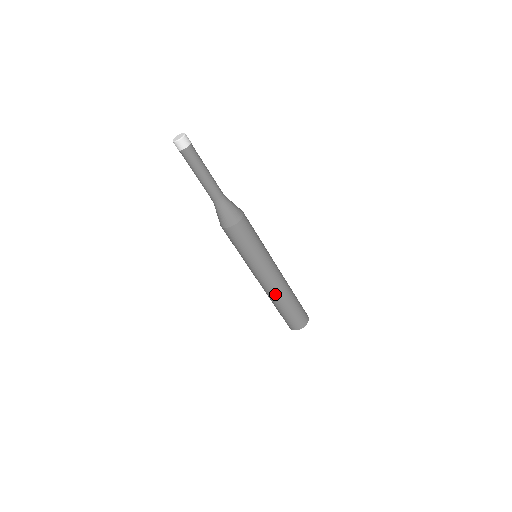
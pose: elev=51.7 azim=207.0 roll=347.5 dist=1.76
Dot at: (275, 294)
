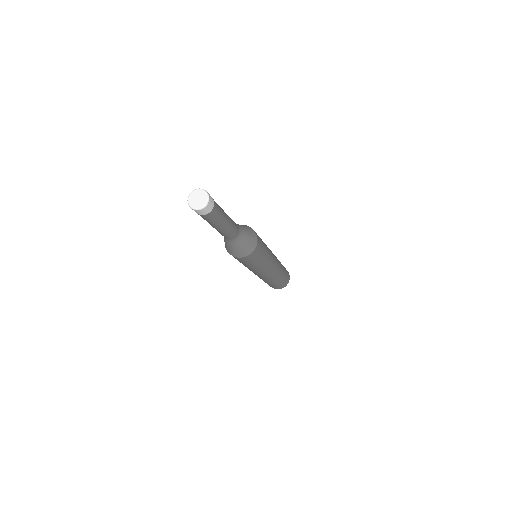
Dot at: (273, 277)
